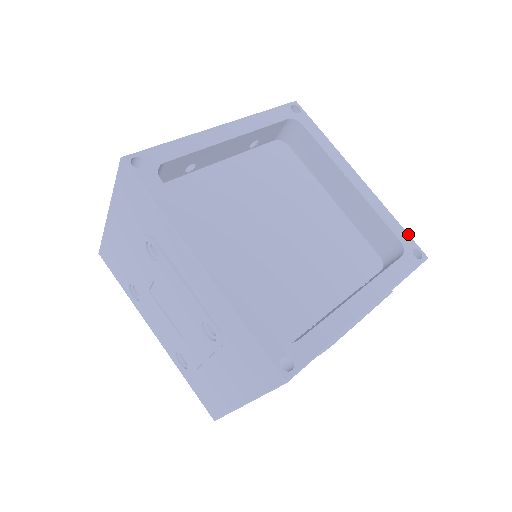
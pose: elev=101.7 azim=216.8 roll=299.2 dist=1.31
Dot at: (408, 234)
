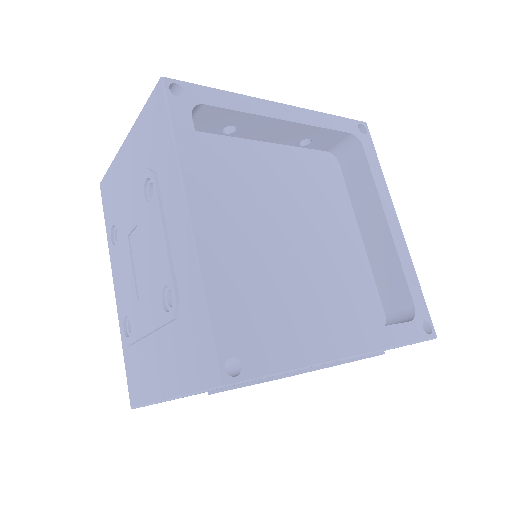
Dot at: occluded
